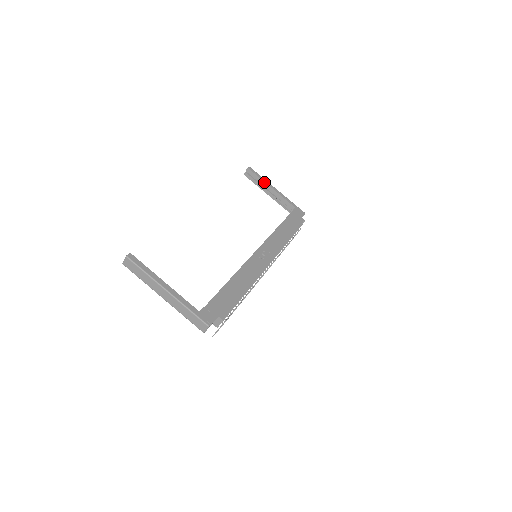
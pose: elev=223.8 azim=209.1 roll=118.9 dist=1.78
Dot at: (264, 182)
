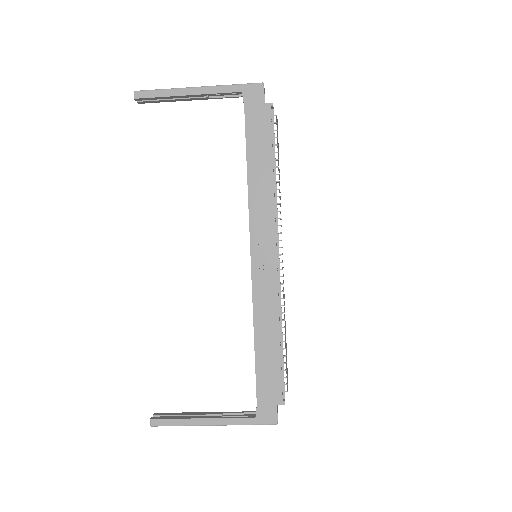
Dot at: (172, 97)
